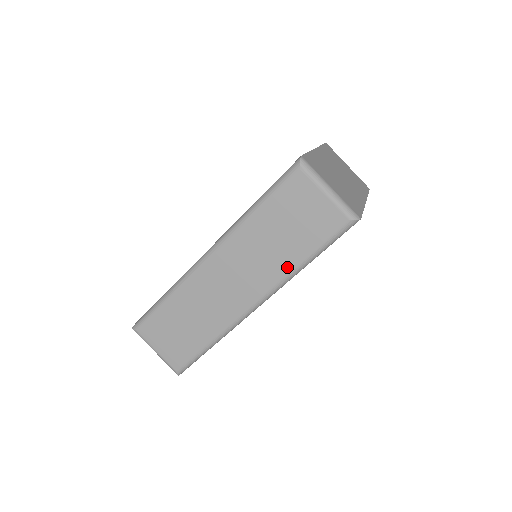
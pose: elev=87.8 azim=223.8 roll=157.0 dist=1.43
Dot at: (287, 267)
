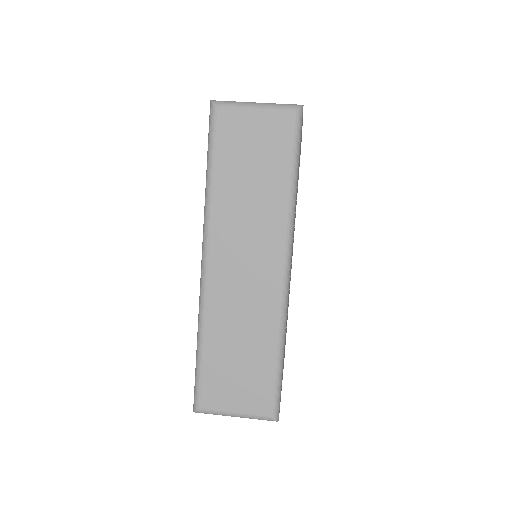
Dot at: (281, 203)
